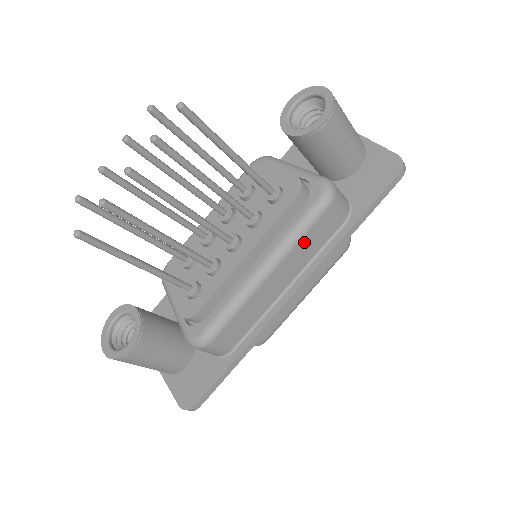
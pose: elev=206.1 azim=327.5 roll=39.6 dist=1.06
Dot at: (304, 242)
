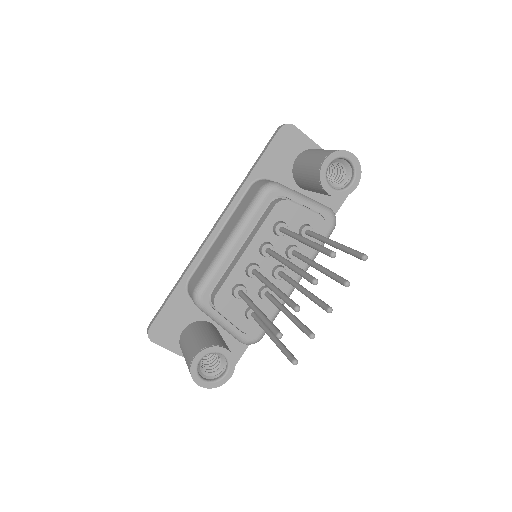
Dot at: occluded
